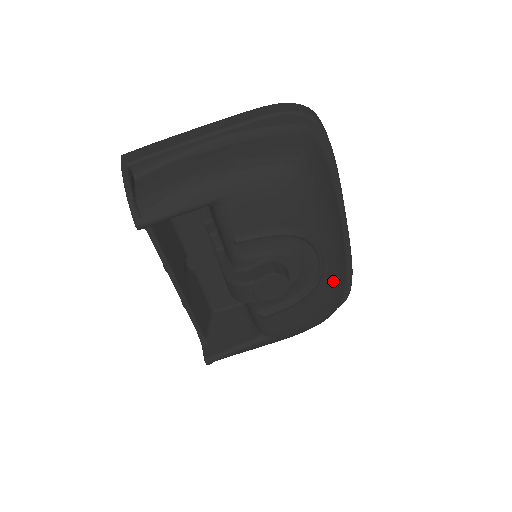
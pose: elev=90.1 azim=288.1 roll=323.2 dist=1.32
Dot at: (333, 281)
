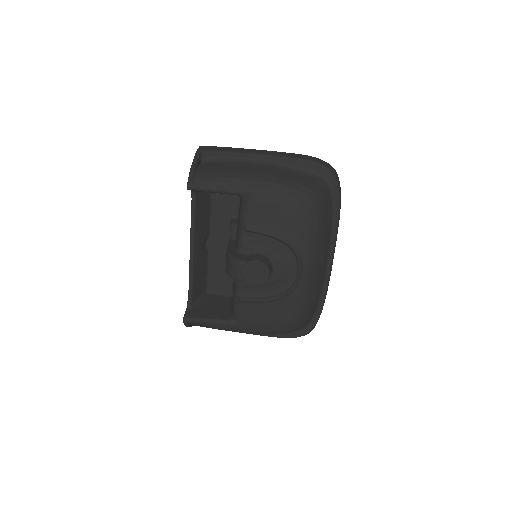
Dot at: (302, 299)
